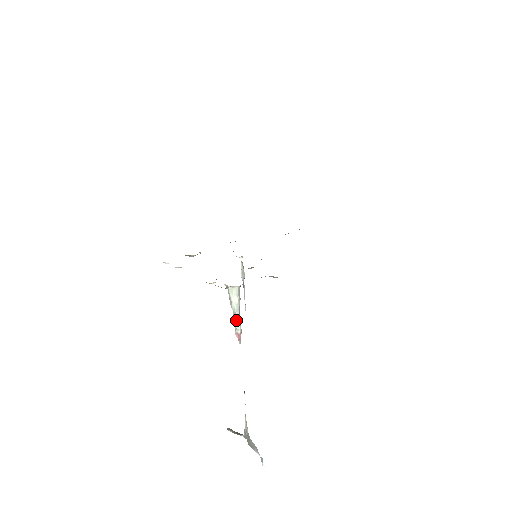
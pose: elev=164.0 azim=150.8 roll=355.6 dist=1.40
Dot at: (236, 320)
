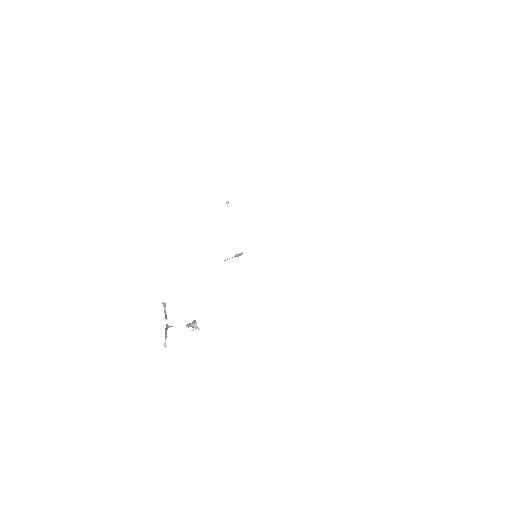
Dot at: occluded
